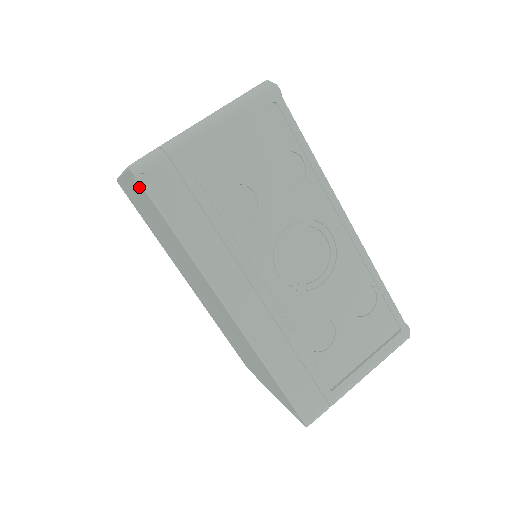
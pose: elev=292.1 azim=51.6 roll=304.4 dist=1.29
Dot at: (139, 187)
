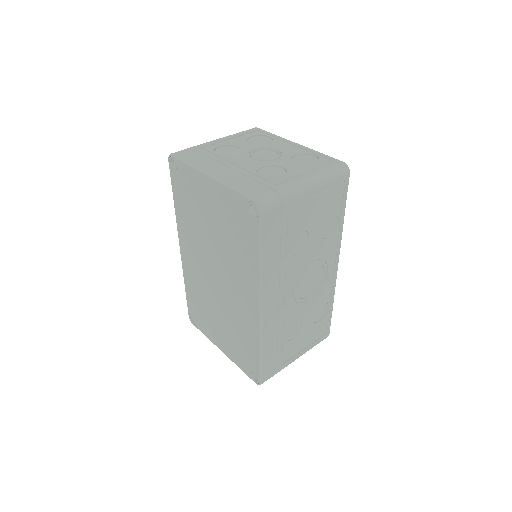
Dot at: (248, 212)
